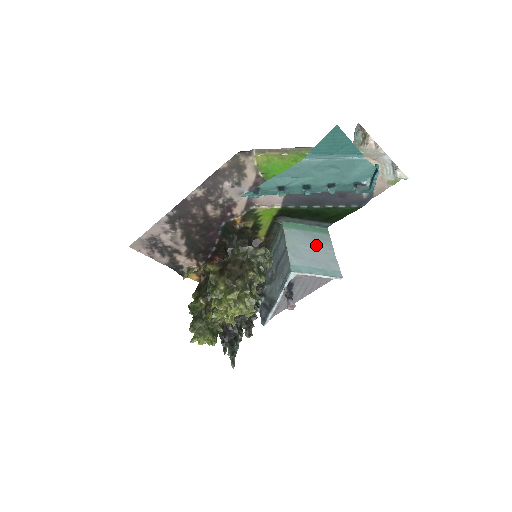
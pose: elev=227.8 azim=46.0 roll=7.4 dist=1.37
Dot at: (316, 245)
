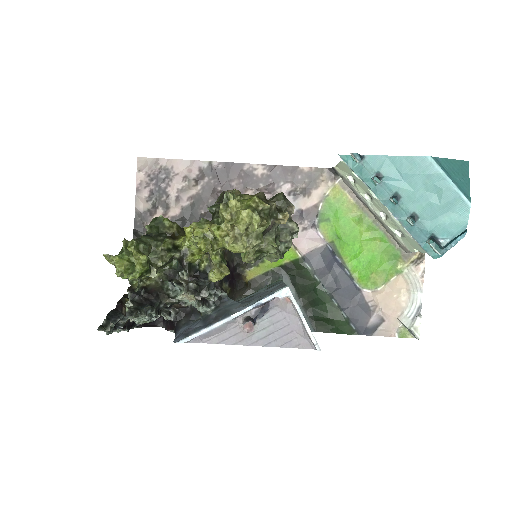
Dot at: occluded
